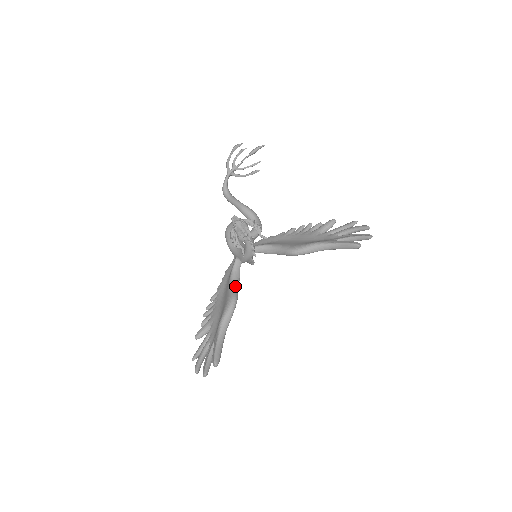
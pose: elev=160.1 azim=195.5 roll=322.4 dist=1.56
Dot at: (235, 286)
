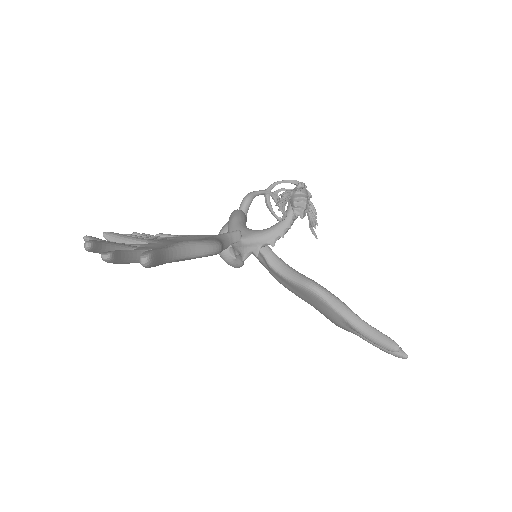
Dot at: (222, 244)
